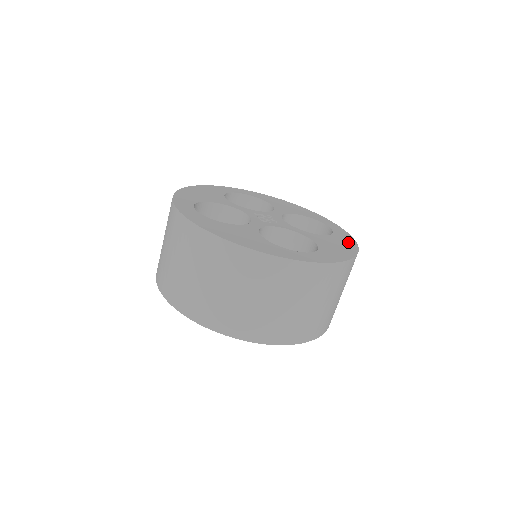
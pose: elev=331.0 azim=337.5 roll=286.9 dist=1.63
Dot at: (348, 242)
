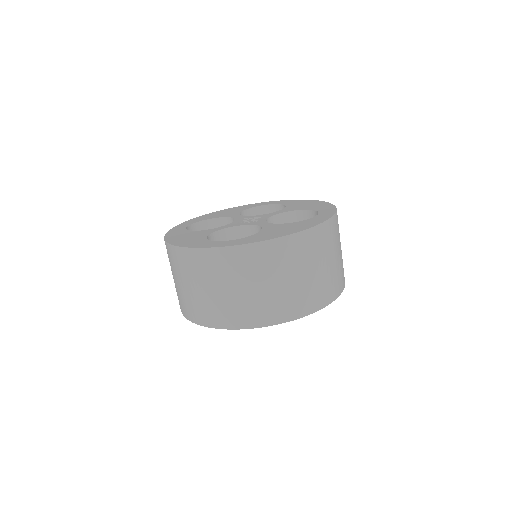
Dot at: (308, 224)
